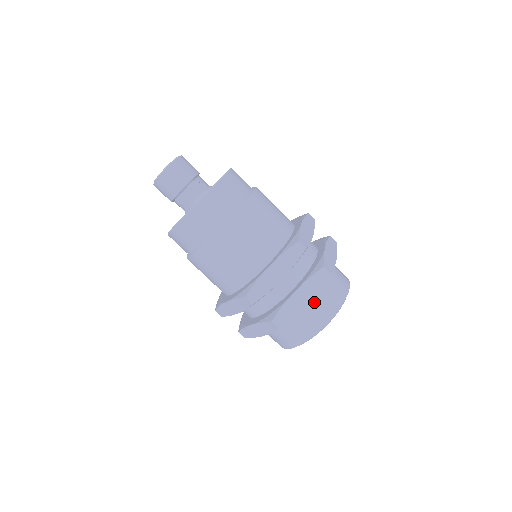
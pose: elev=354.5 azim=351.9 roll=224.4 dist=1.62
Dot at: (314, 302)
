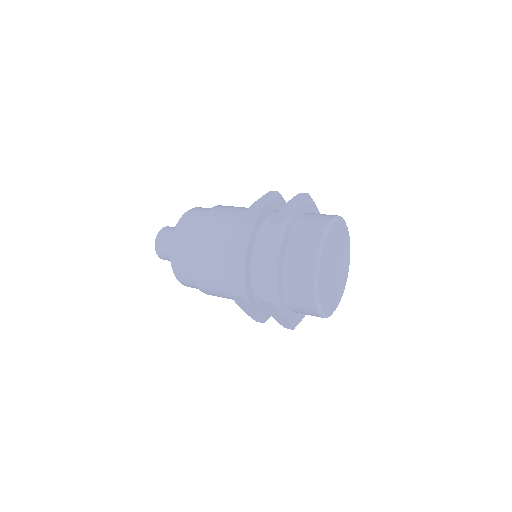
Dot at: (291, 259)
